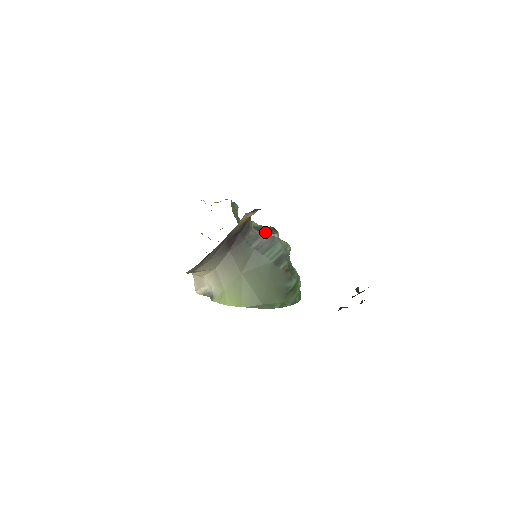
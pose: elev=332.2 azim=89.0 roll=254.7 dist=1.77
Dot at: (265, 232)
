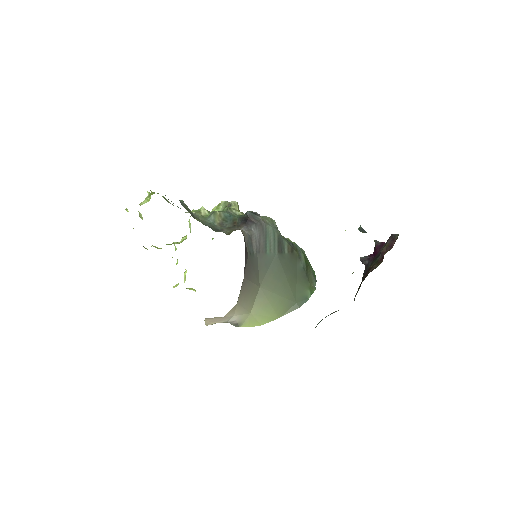
Dot at: (249, 224)
